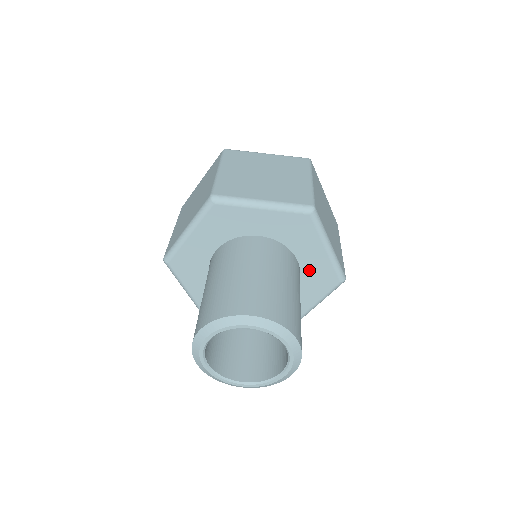
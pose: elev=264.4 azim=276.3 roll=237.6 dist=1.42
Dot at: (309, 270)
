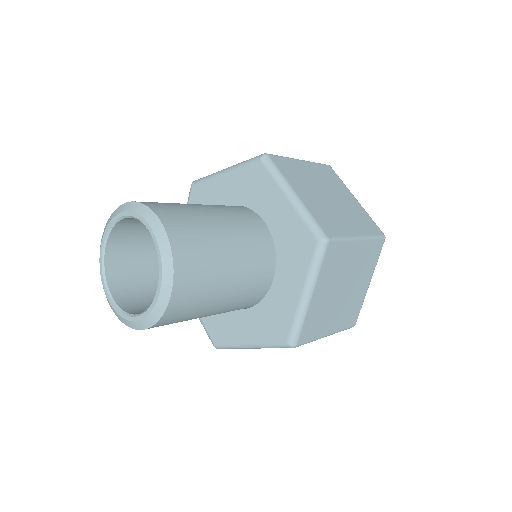
Dot at: (274, 300)
